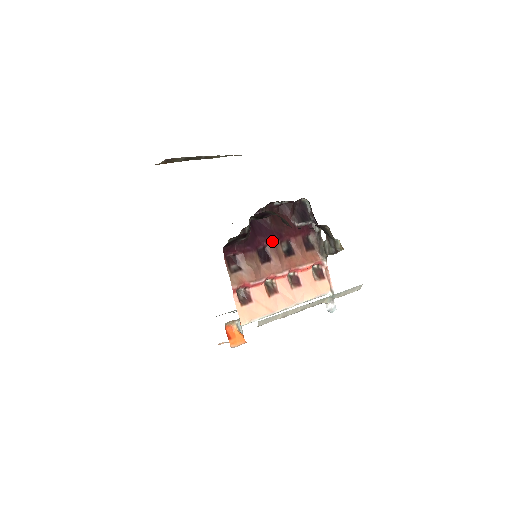
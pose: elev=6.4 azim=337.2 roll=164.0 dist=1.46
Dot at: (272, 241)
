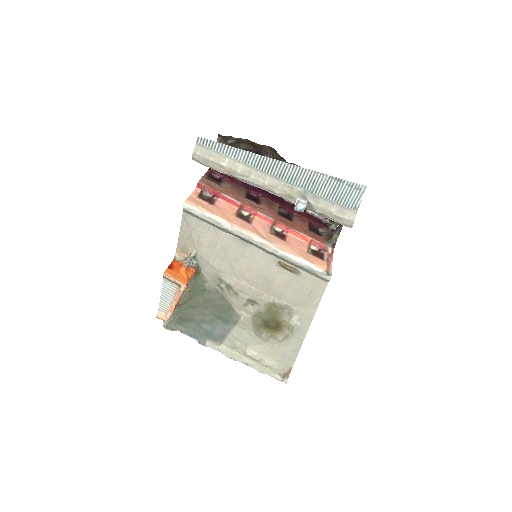
Dot at: (270, 198)
